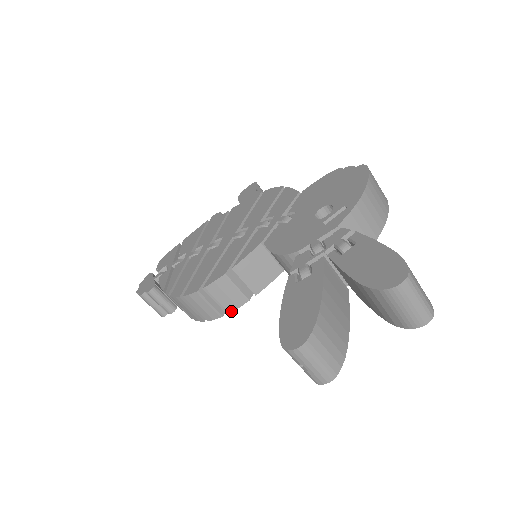
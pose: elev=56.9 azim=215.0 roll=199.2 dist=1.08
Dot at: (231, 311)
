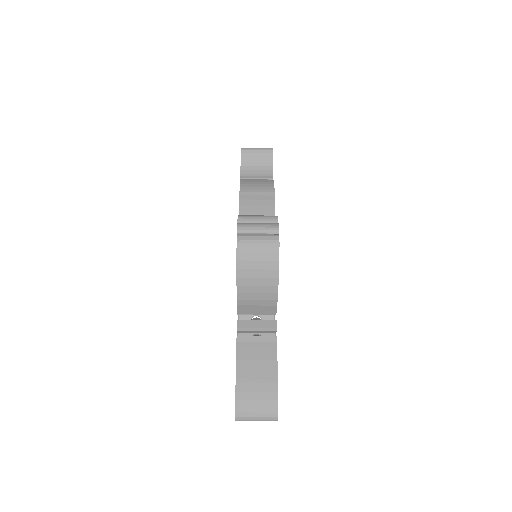
Dot at: occluded
